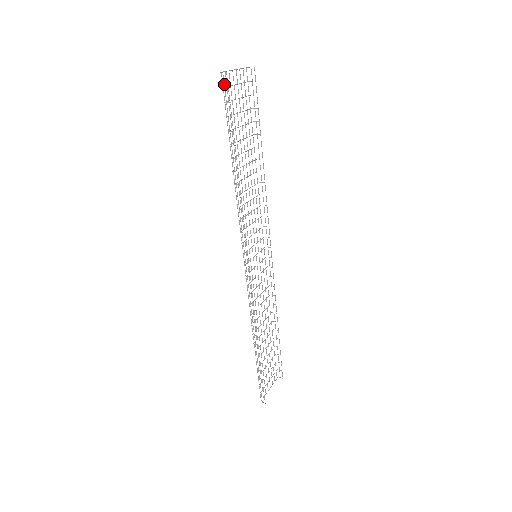
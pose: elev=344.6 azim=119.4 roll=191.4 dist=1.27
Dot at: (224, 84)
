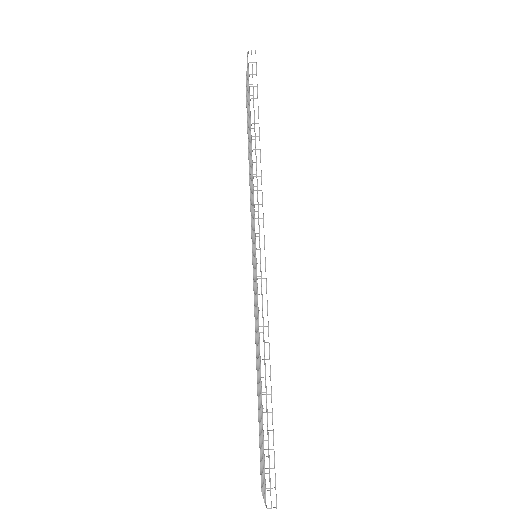
Dot at: occluded
